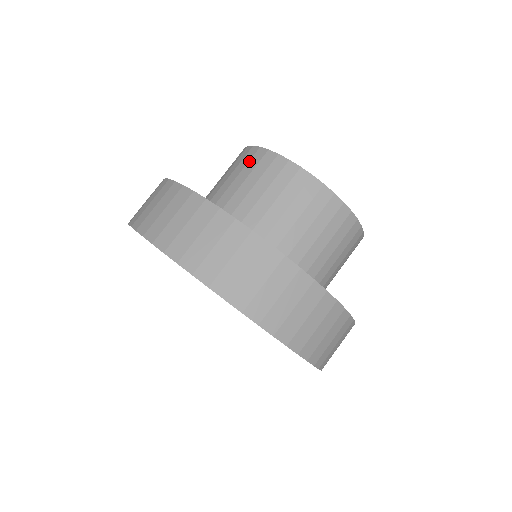
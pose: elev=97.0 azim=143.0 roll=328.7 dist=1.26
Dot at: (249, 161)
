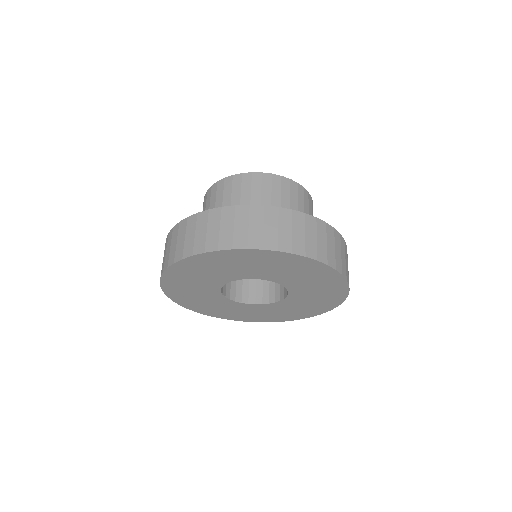
Dot at: (242, 184)
